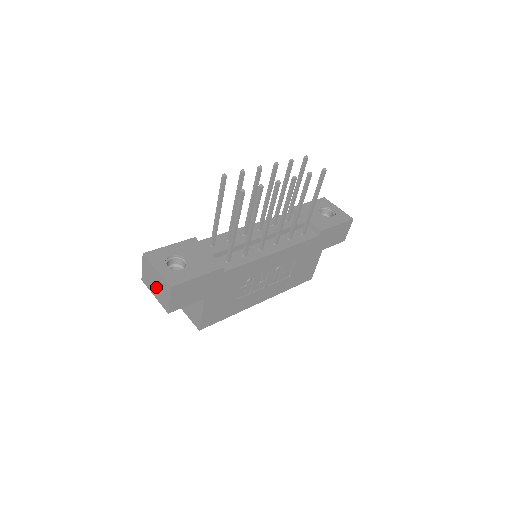
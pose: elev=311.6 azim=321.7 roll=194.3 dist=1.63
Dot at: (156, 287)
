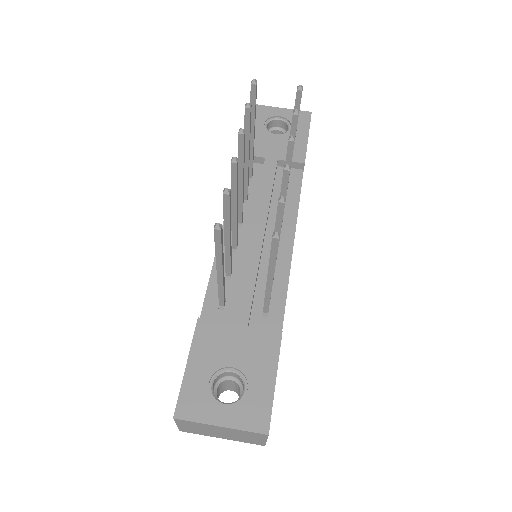
Dot at: (225, 435)
